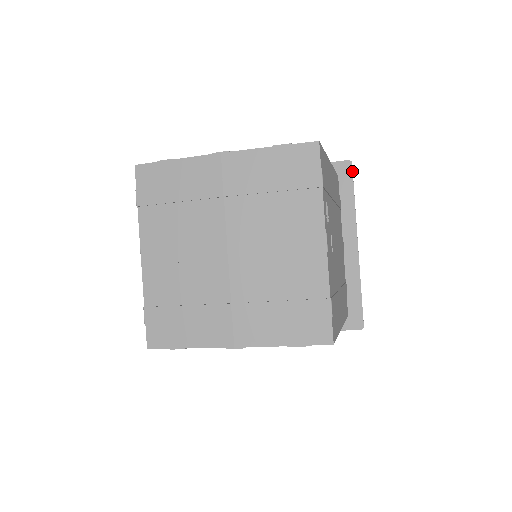
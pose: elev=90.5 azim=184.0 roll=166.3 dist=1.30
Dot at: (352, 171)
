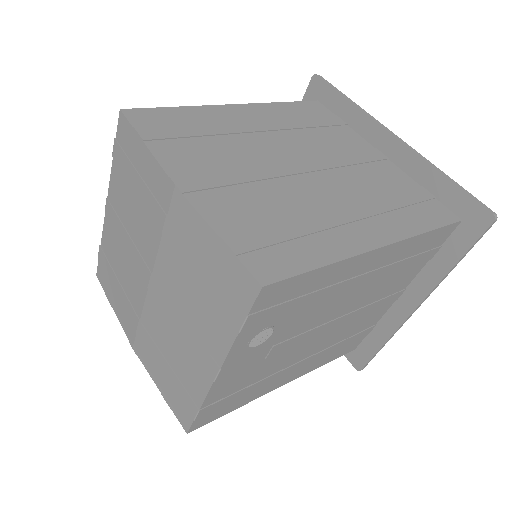
Dot at: (484, 231)
